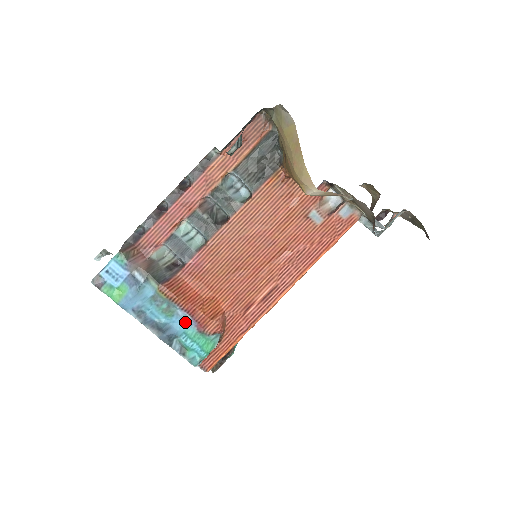
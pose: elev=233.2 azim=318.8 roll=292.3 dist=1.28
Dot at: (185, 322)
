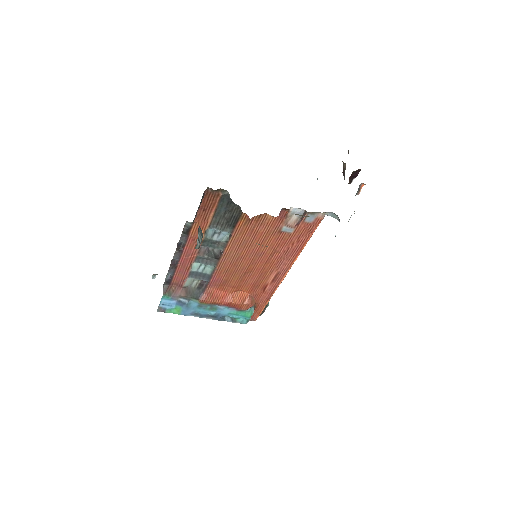
Dot at: (226, 309)
